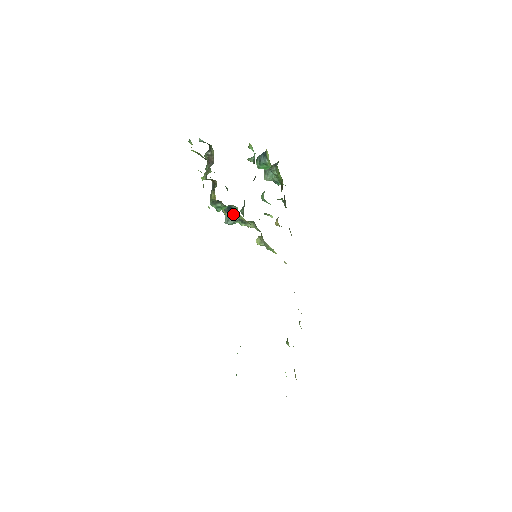
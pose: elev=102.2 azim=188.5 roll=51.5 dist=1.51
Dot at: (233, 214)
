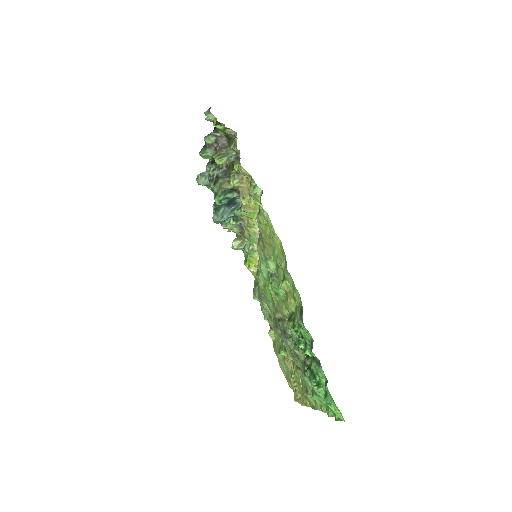
Dot at: (230, 209)
